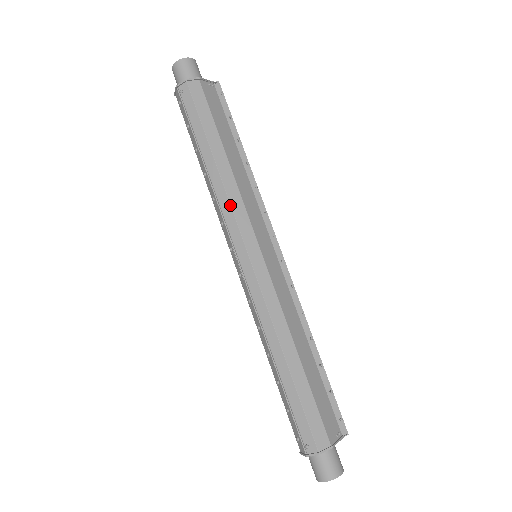
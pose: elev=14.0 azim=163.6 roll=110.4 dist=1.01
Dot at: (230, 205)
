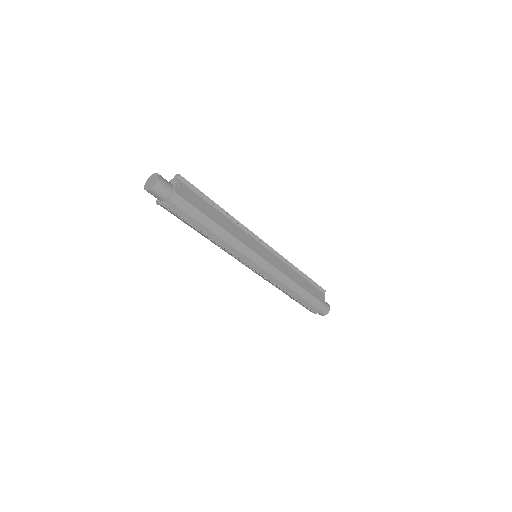
Dot at: (236, 250)
